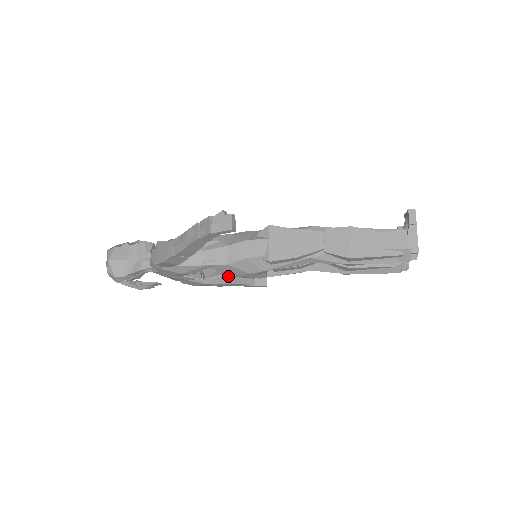
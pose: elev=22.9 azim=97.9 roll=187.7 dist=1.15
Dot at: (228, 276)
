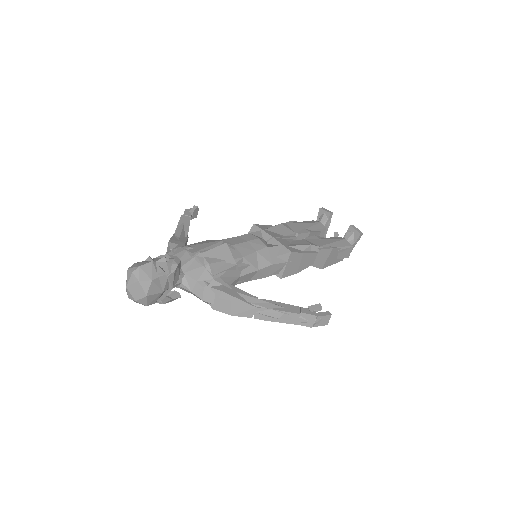
Dot at: occluded
